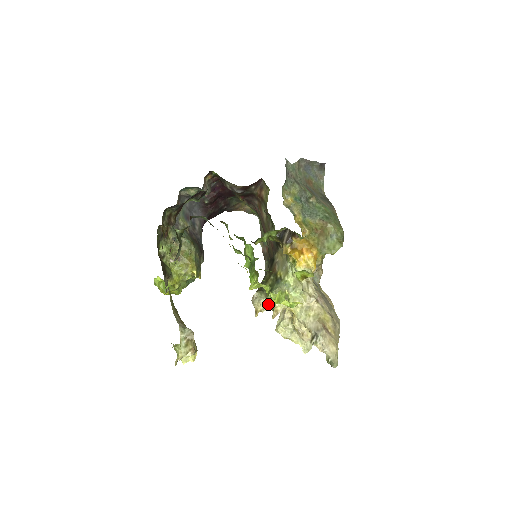
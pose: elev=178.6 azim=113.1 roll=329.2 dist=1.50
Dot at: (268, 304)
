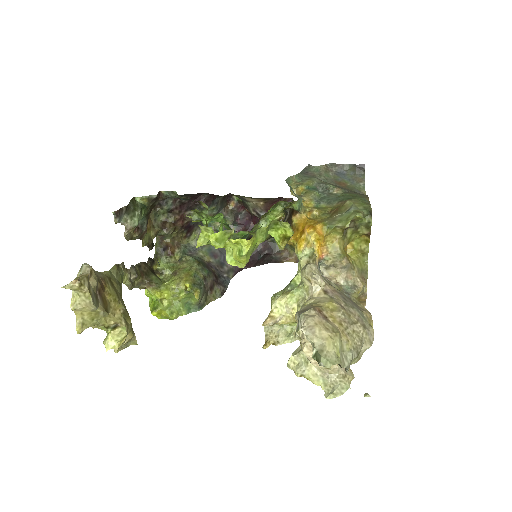
Dot at: (286, 336)
